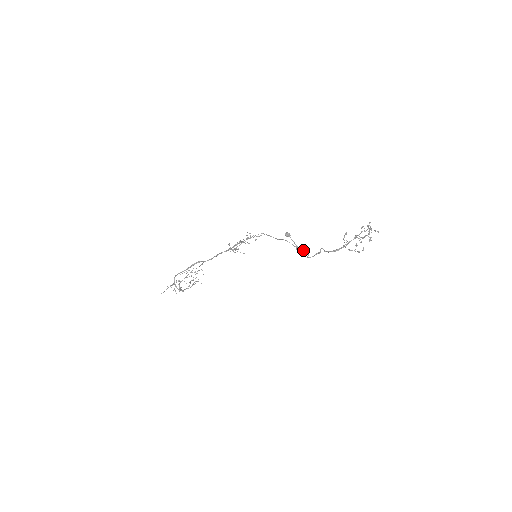
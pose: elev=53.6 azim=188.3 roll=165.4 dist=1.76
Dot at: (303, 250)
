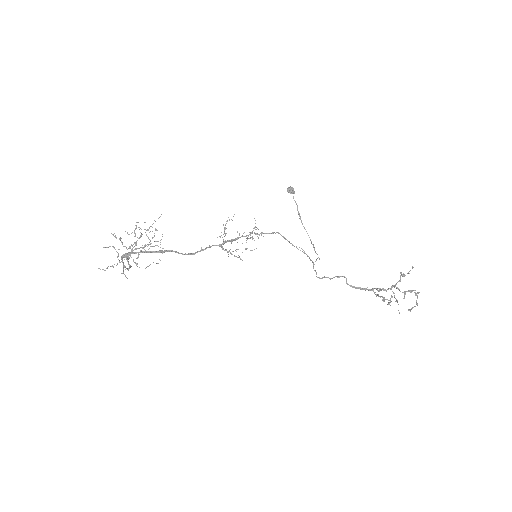
Dot at: (317, 258)
